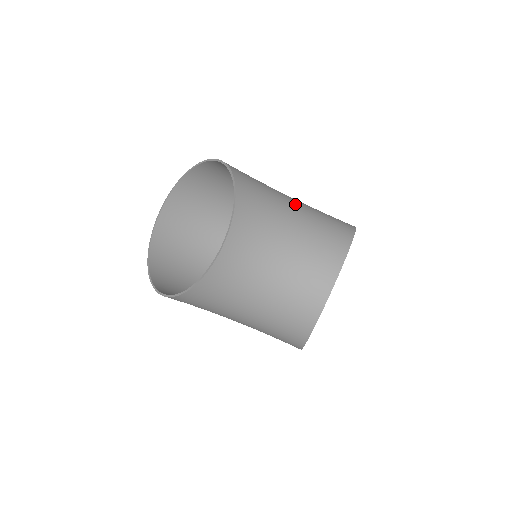
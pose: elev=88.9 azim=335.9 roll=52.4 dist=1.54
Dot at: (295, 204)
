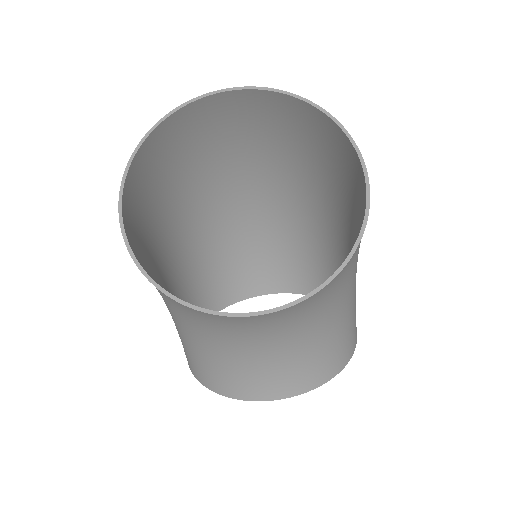
Dot at: (354, 288)
